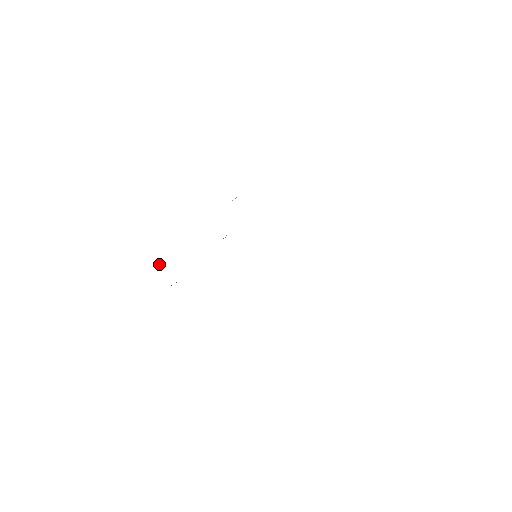
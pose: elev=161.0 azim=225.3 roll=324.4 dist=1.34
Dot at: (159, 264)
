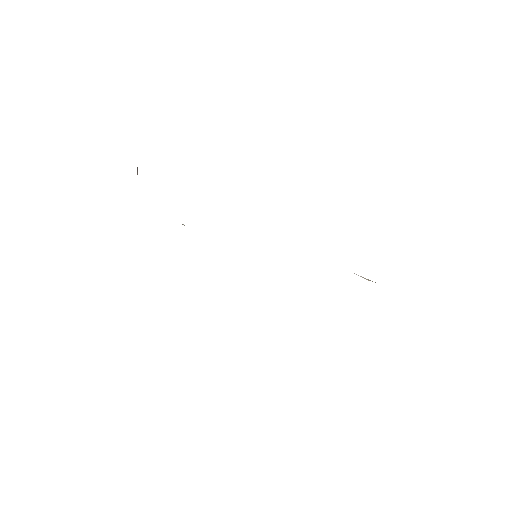
Dot at: occluded
